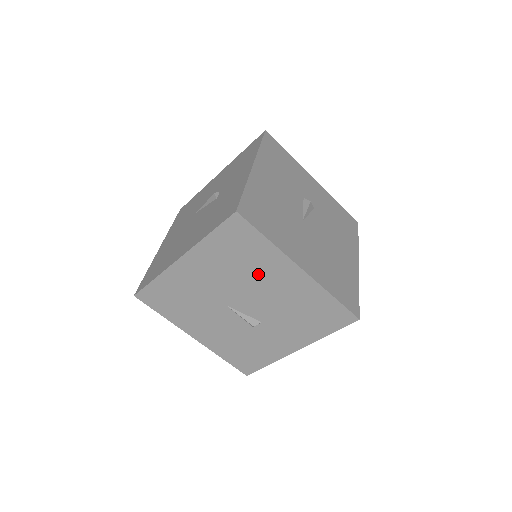
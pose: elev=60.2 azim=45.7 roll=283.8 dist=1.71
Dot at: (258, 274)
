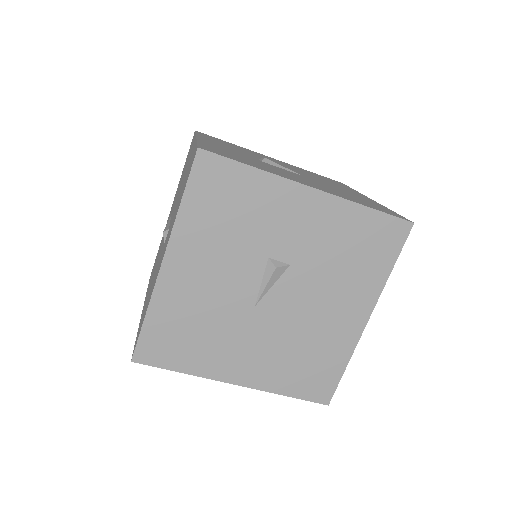
Dot at: occluded
